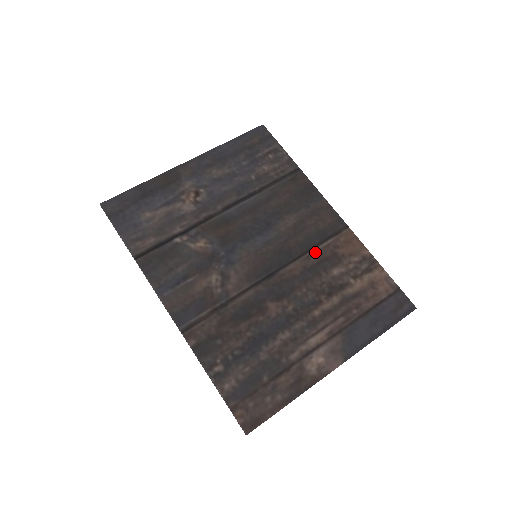
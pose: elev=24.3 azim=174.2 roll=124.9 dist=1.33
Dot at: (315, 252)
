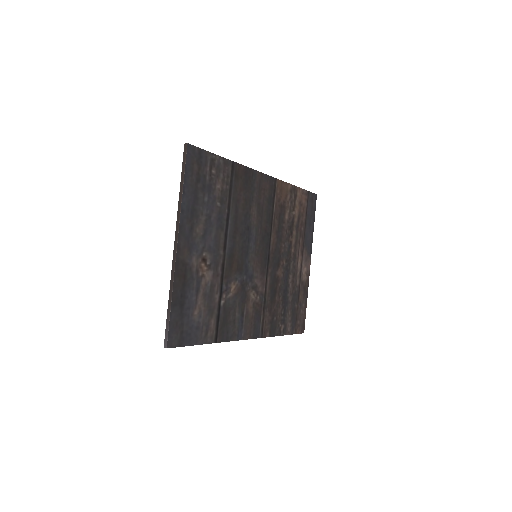
Dot at: (274, 217)
